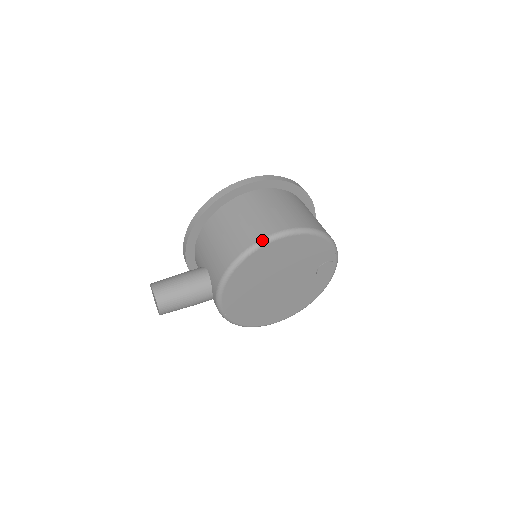
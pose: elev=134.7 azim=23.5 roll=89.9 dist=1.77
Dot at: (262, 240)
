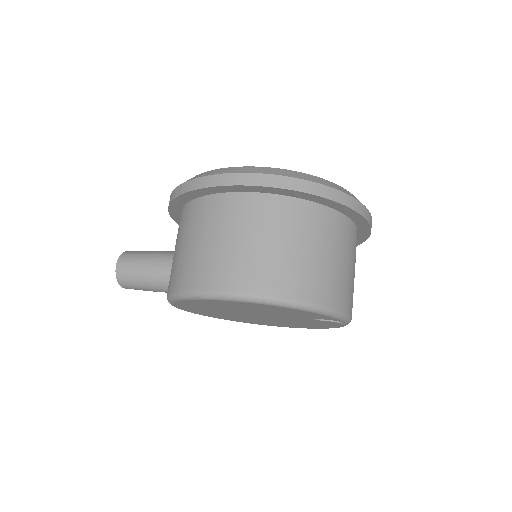
Dot at: (196, 293)
